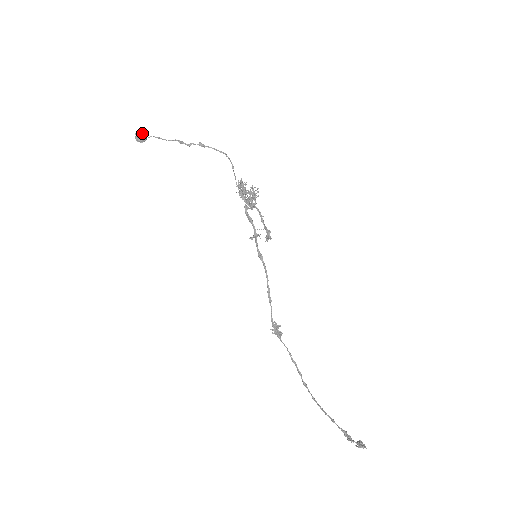
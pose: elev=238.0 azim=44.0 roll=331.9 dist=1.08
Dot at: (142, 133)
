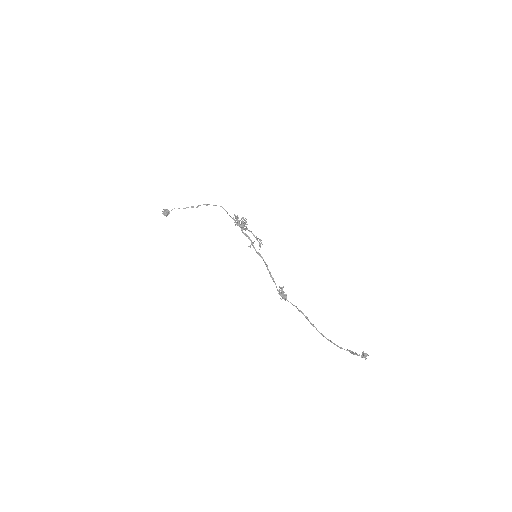
Dot at: (167, 209)
